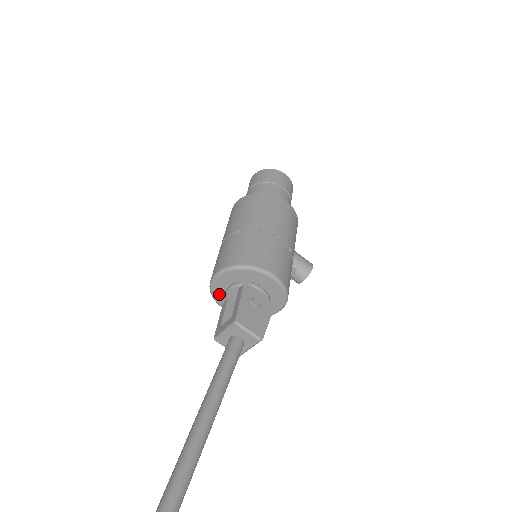
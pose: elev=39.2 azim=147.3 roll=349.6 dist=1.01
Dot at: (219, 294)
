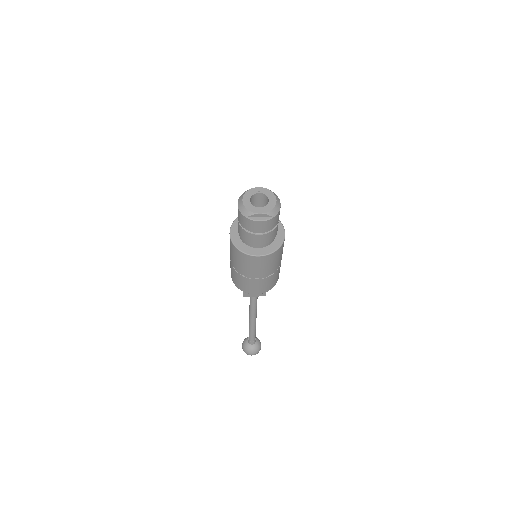
Dot at: occluded
